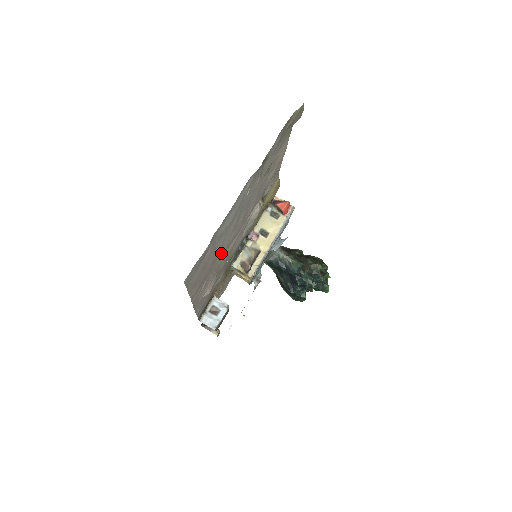
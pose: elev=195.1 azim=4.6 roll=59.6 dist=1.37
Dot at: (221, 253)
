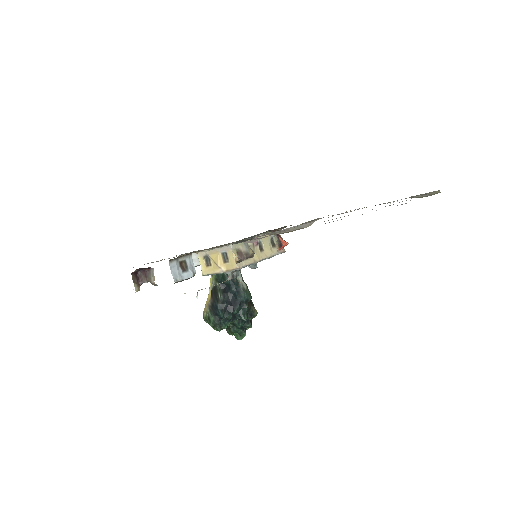
Dot at: occluded
